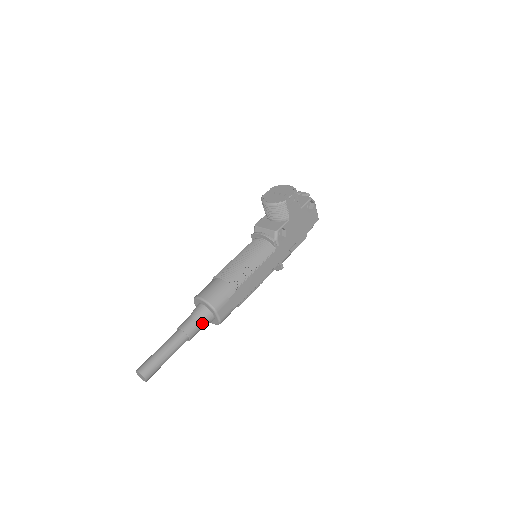
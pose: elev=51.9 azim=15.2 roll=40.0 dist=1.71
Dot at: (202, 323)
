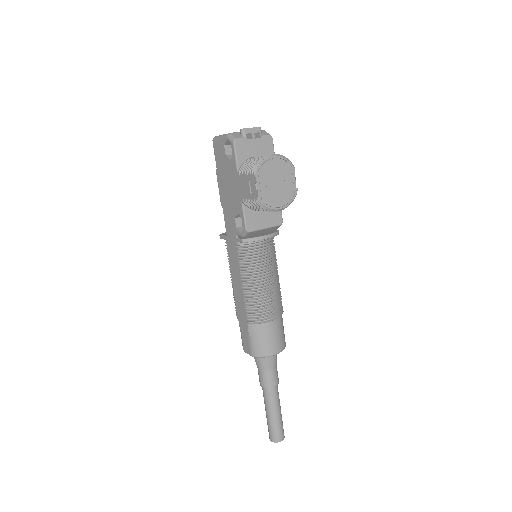
Dot at: occluded
